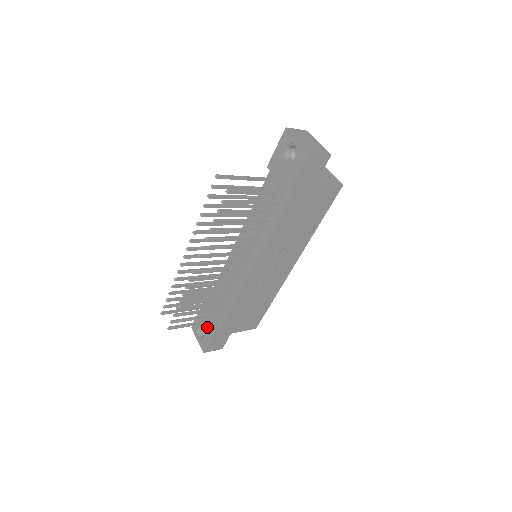
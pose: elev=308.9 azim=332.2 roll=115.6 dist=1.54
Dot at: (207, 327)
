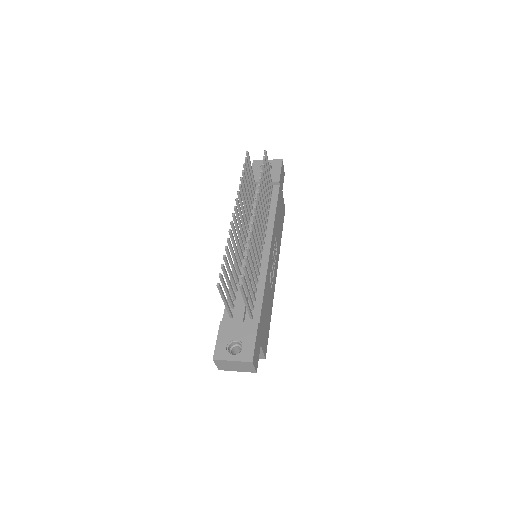
Dot at: (243, 331)
